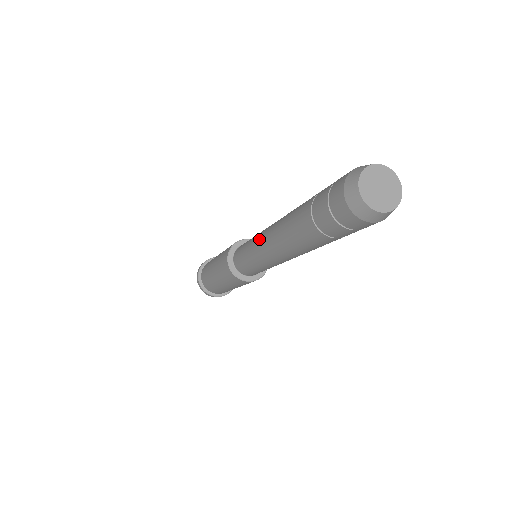
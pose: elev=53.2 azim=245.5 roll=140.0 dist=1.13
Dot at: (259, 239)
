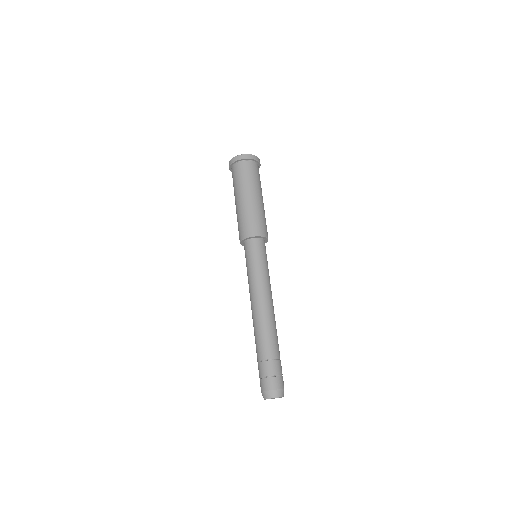
Dot at: (250, 292)
